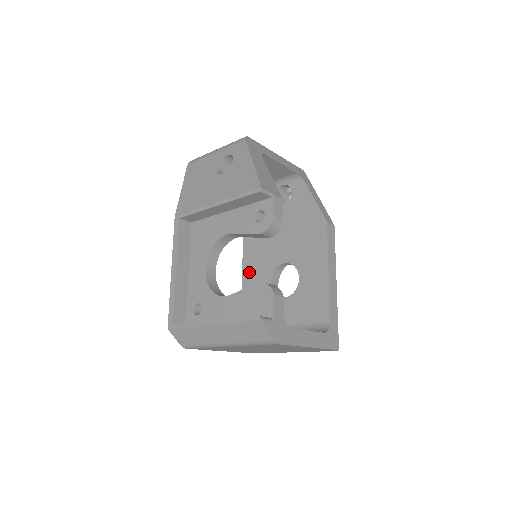
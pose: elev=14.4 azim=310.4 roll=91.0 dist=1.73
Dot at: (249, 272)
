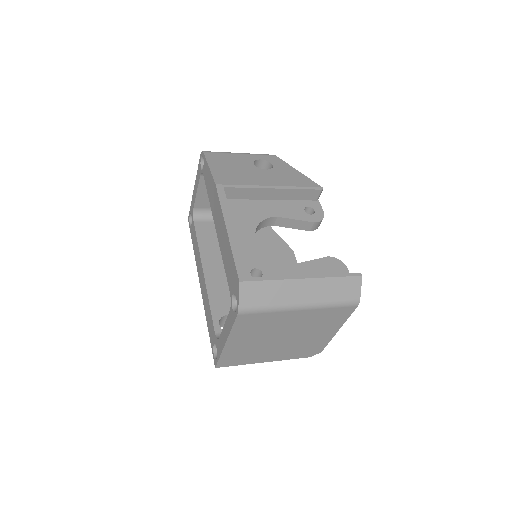
Dot at: (215, 280)
